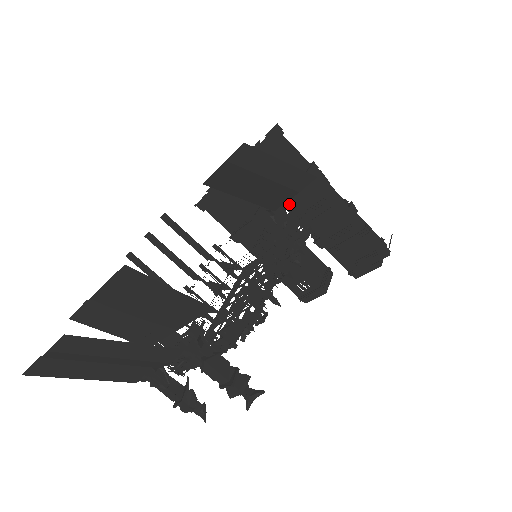
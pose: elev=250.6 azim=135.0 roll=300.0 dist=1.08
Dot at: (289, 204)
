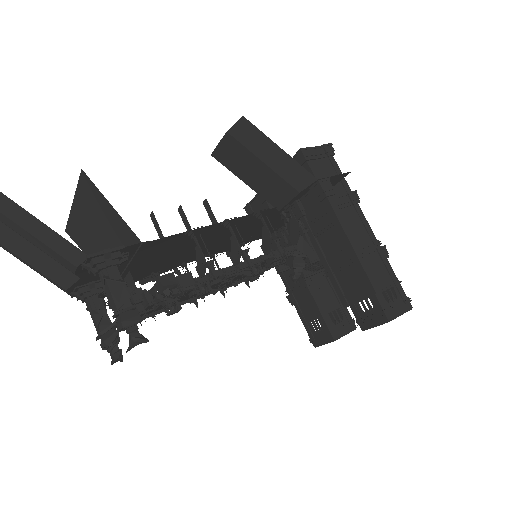
Dot at: (295, 208)
